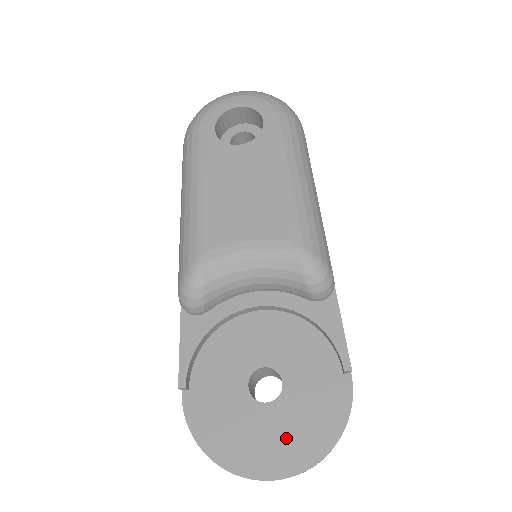
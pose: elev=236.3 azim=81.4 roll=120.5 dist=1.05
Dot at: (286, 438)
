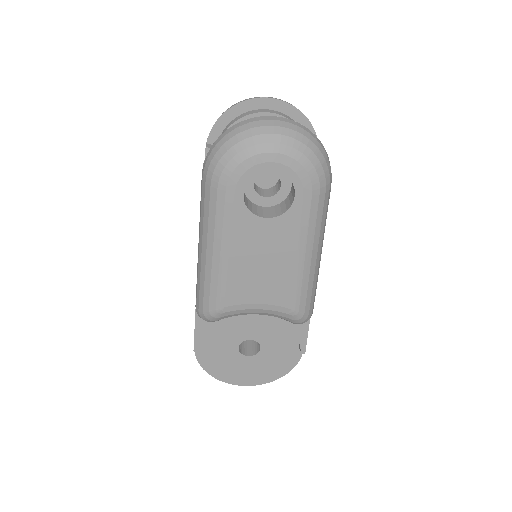
Dot at: (257, 371)
